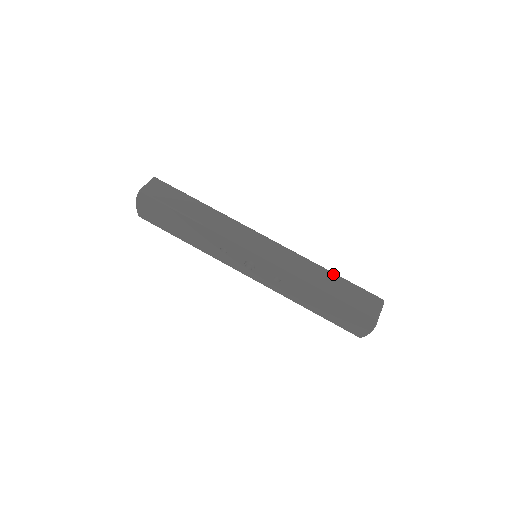
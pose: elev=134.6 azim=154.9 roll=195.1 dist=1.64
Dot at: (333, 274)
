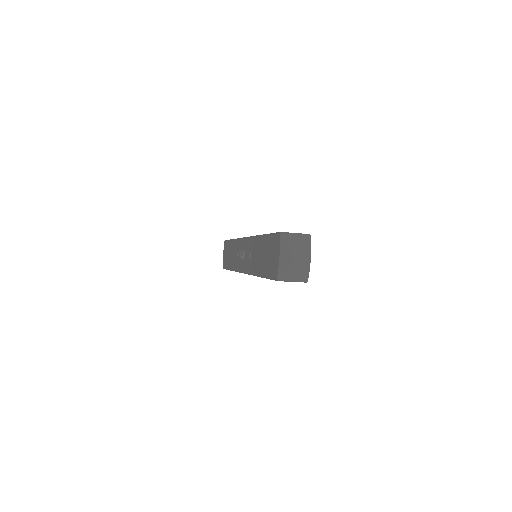
Dot at: occluded
